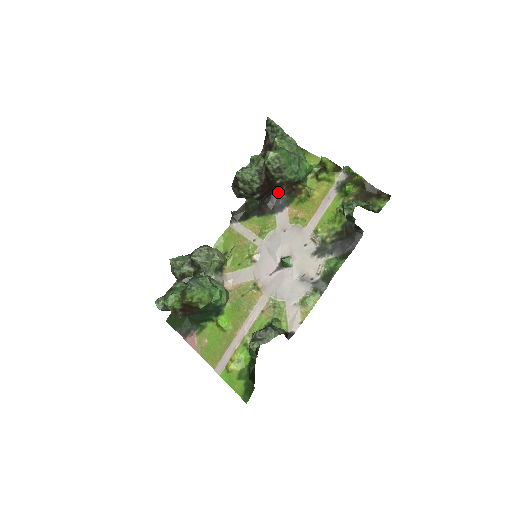
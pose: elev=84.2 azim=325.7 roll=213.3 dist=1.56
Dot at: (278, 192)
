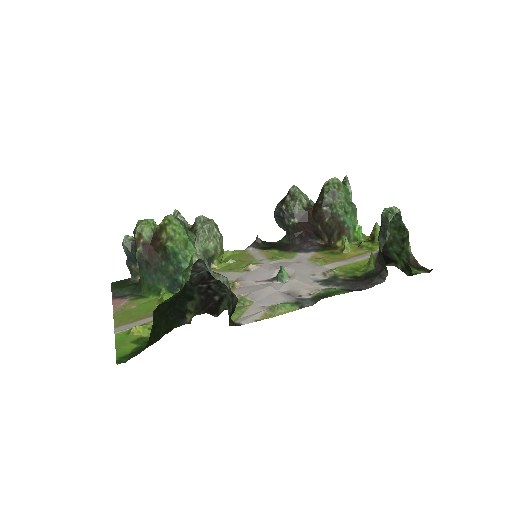
Dot at: (313, 243)
